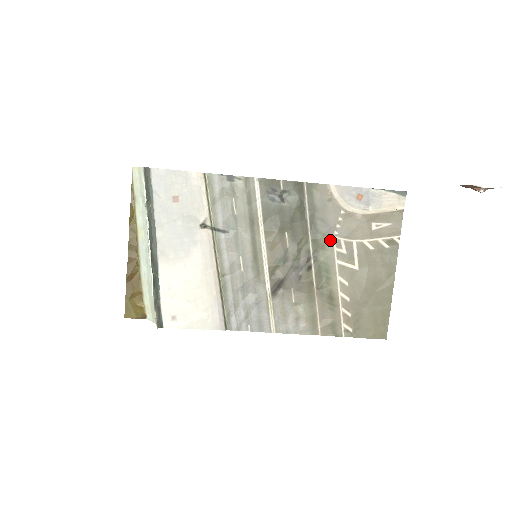
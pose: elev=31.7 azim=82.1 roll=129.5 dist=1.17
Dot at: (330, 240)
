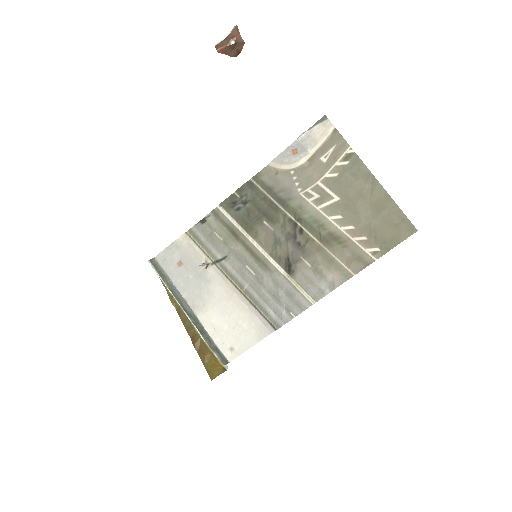
Dot at: (299, 198)
